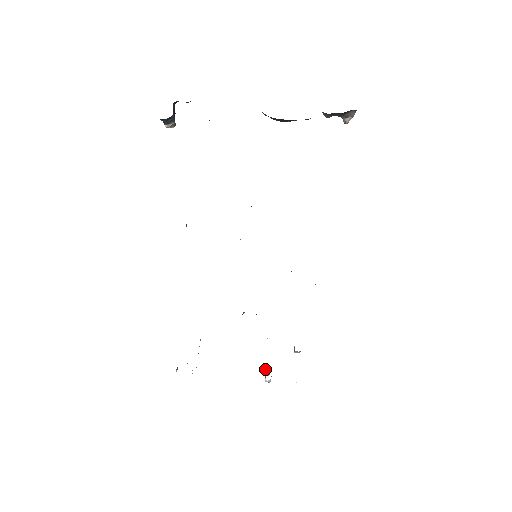
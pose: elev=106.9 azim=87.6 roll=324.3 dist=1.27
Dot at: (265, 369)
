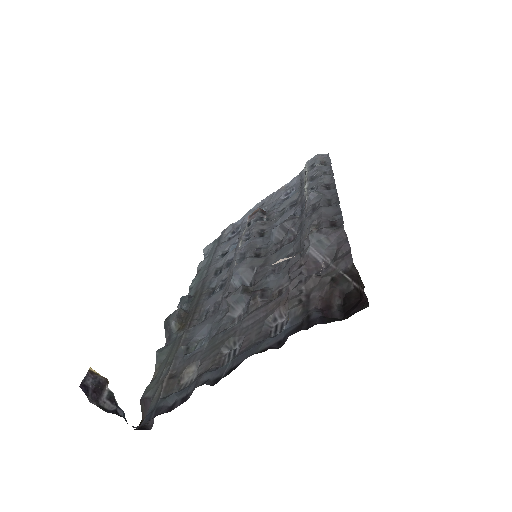
Dot at: occluded
